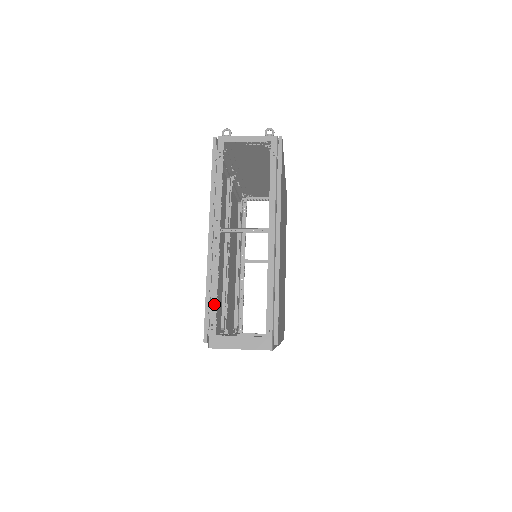
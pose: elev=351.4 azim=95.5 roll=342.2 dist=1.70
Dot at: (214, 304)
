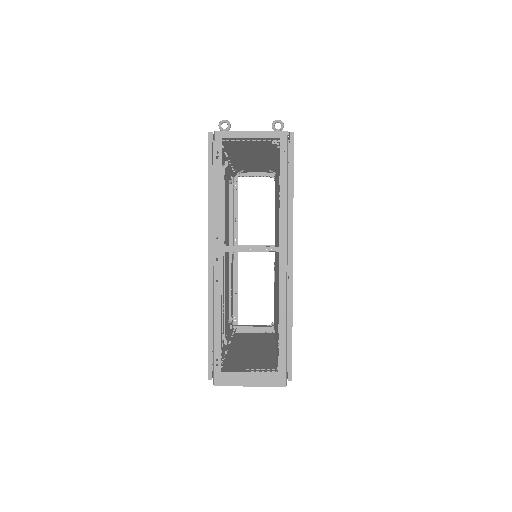
Dot at: (218, 337)
